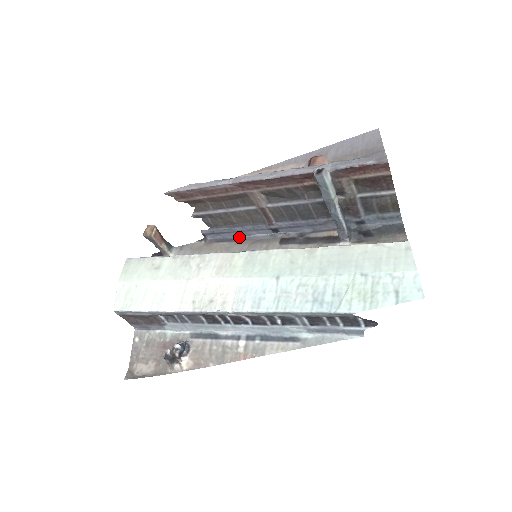
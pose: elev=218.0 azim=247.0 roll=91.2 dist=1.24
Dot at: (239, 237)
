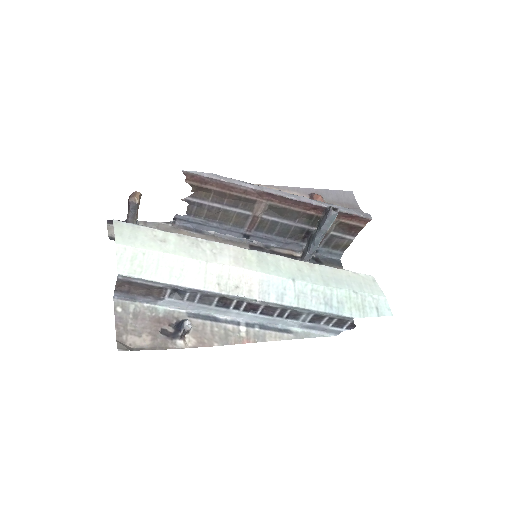
Dot at: (209, 232)
